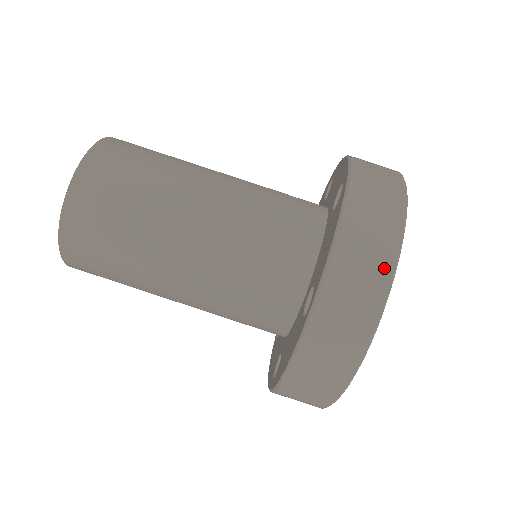
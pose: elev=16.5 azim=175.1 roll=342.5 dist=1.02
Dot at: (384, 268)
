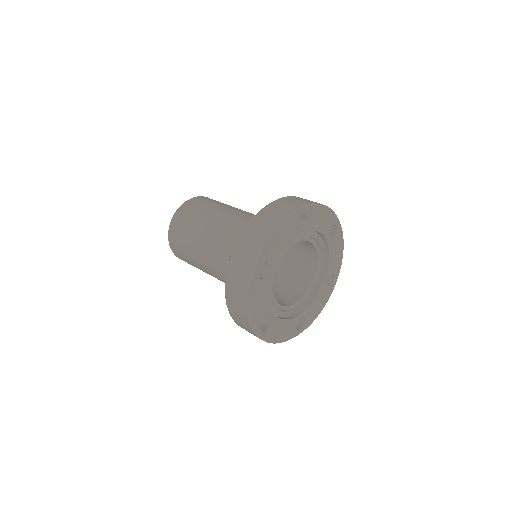
Dot at: (263, 237)
